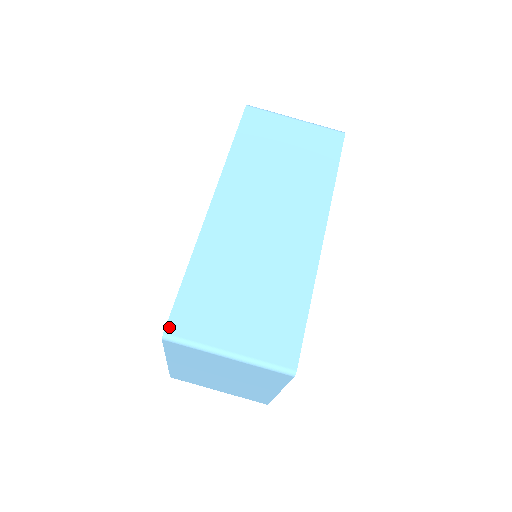
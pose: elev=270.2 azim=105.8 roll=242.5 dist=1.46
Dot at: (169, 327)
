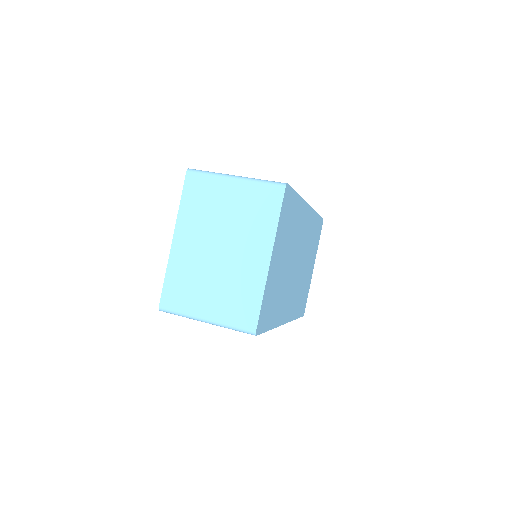
Dot at: occluded
